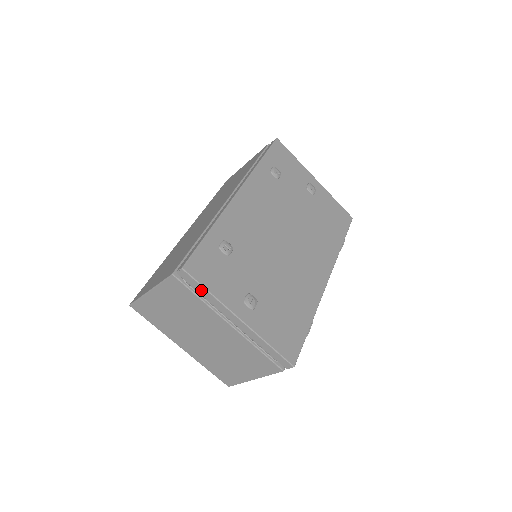
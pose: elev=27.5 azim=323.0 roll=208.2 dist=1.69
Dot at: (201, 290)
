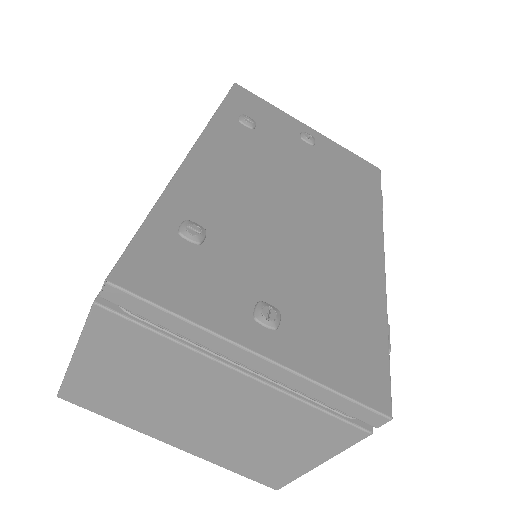
Dot at: (160, 317)
